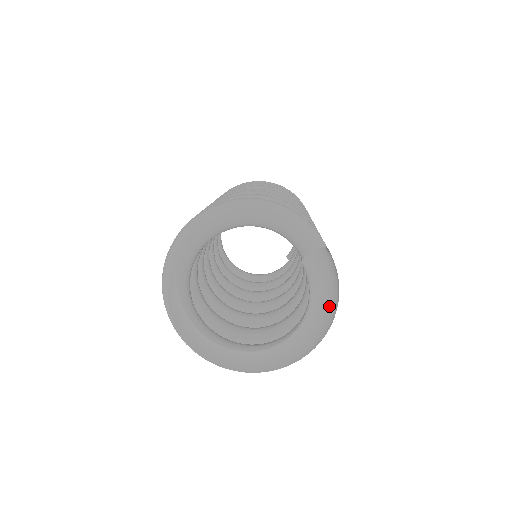
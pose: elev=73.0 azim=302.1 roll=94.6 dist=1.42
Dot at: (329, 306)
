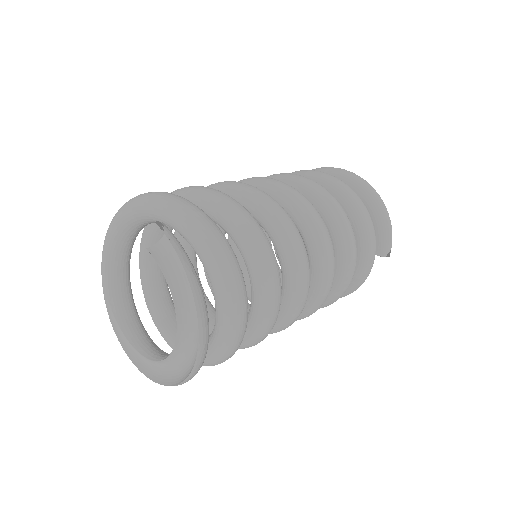
Dot at: (197, 292)
